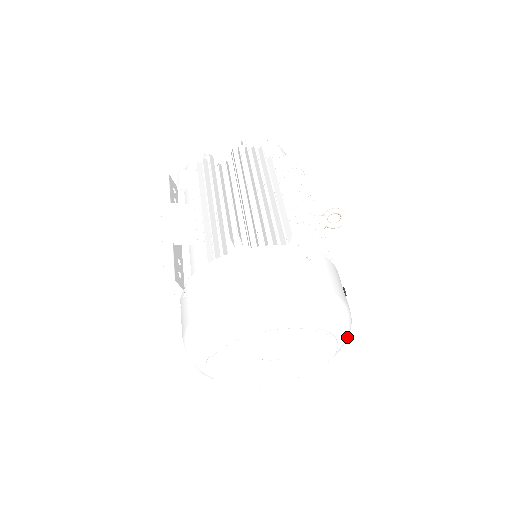
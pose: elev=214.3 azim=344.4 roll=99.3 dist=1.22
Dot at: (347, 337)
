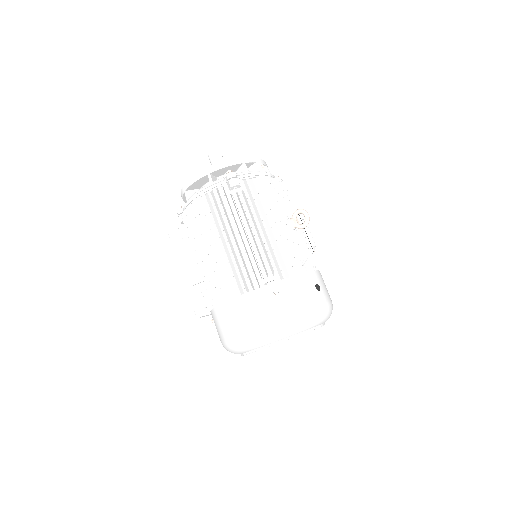
Dot at: (328, 316)
